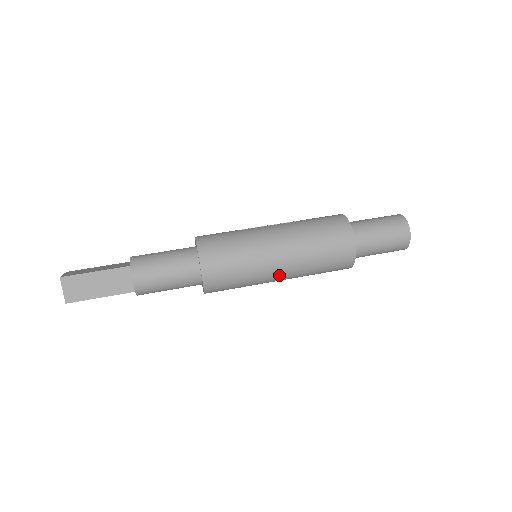
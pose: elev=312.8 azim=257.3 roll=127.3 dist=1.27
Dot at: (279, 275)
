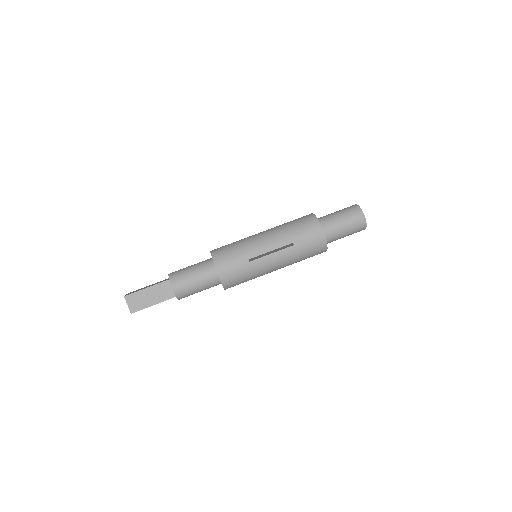
Dot at: occluded
